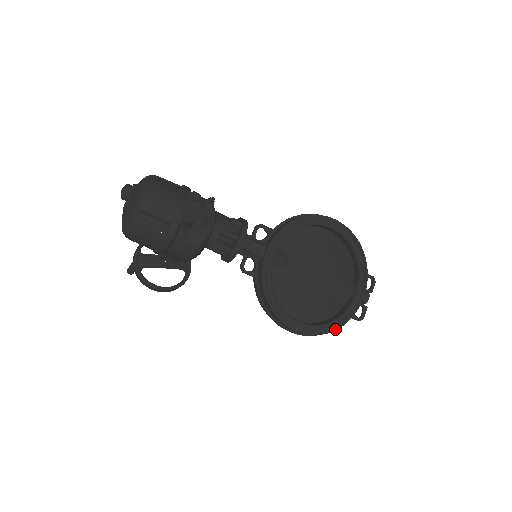
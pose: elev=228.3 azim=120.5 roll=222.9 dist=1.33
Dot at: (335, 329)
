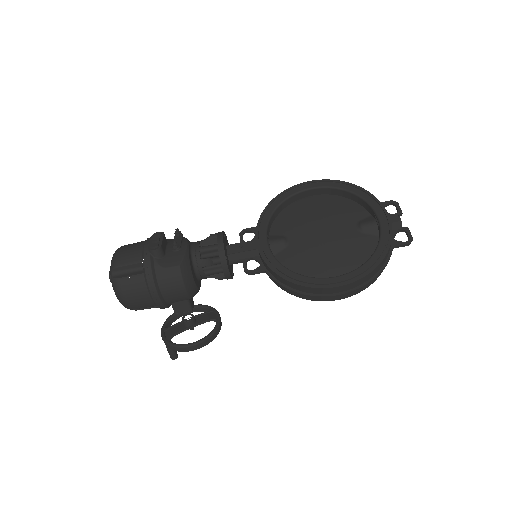
Dot at: (380, 261)
